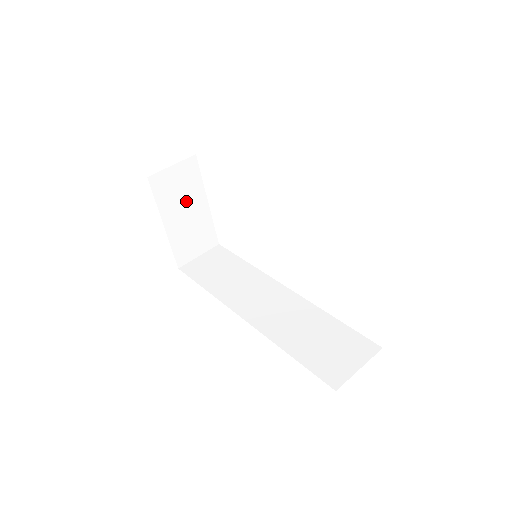
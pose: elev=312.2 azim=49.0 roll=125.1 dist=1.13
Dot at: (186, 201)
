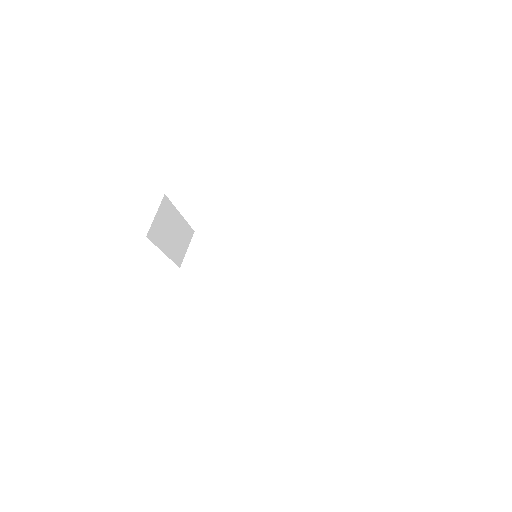
Dot at: (170, 227)
